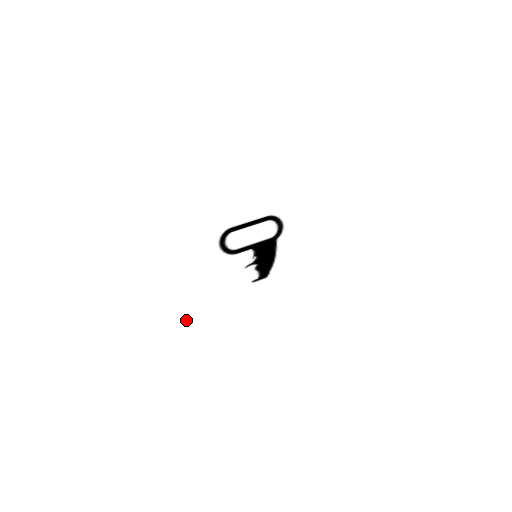
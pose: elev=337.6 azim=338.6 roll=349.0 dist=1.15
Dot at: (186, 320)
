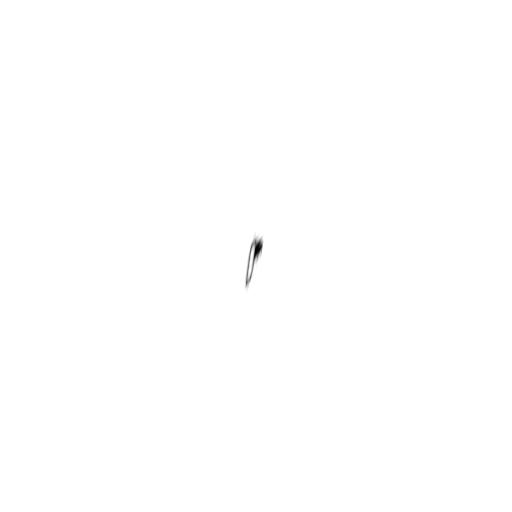
Dot at: (257, 294)
